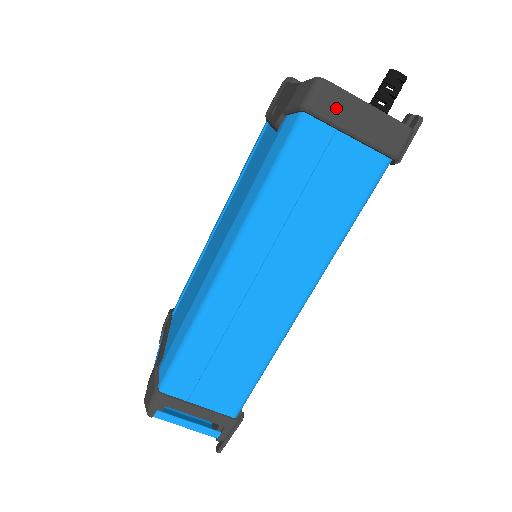
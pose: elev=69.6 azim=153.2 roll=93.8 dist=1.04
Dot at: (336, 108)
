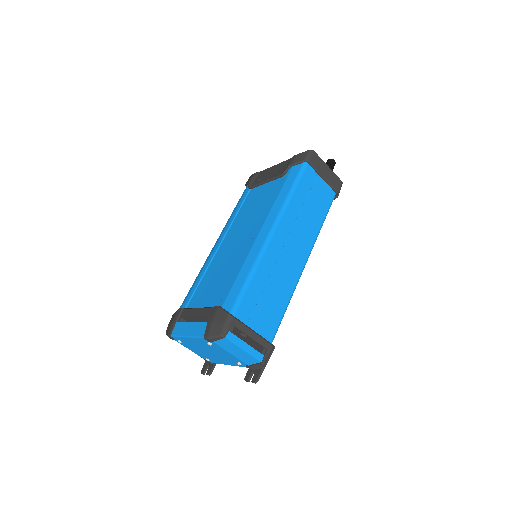
Dot at: (318, 164)
